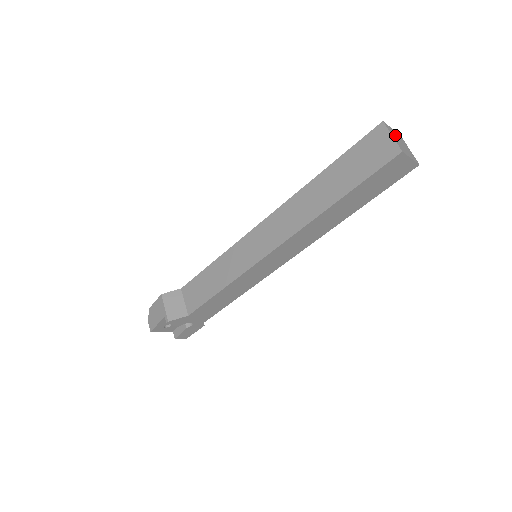
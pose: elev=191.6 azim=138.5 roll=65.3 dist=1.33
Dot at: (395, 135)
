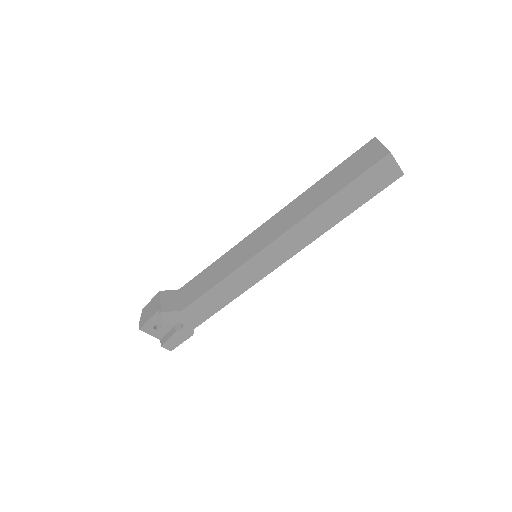
Dot at: occluded
